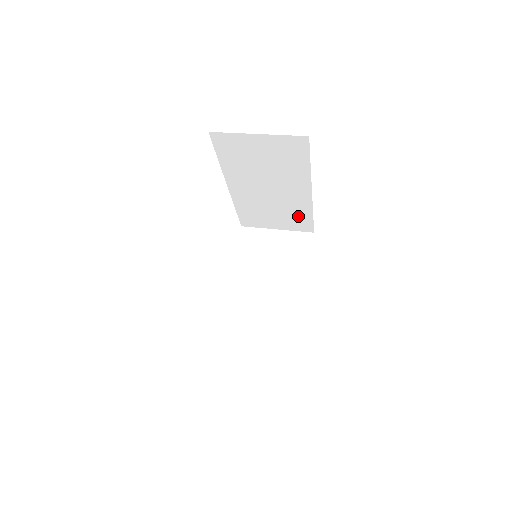
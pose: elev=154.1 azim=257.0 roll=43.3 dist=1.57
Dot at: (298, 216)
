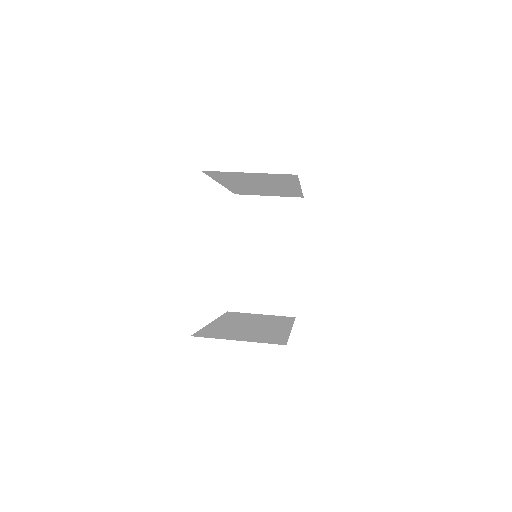
Dot at: (288, 193)
